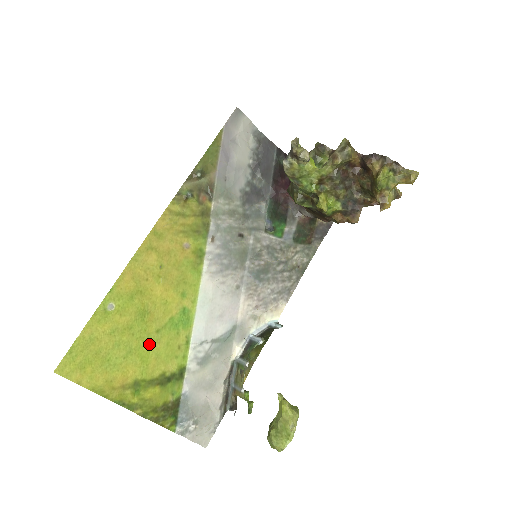
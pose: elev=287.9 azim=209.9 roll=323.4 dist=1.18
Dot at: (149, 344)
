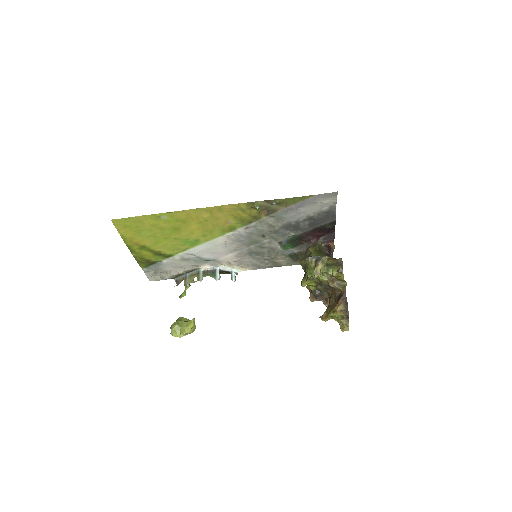
Dot at: (166, 239)
